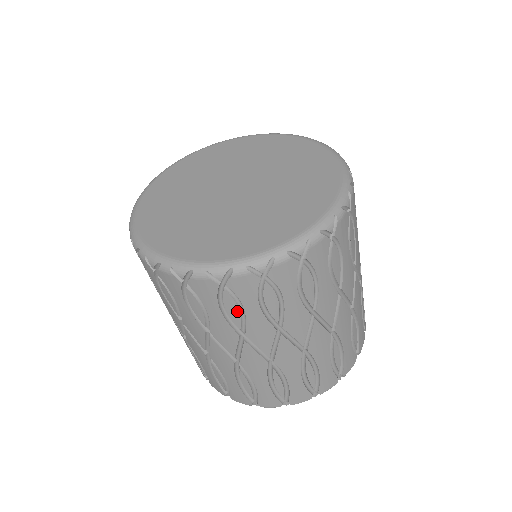
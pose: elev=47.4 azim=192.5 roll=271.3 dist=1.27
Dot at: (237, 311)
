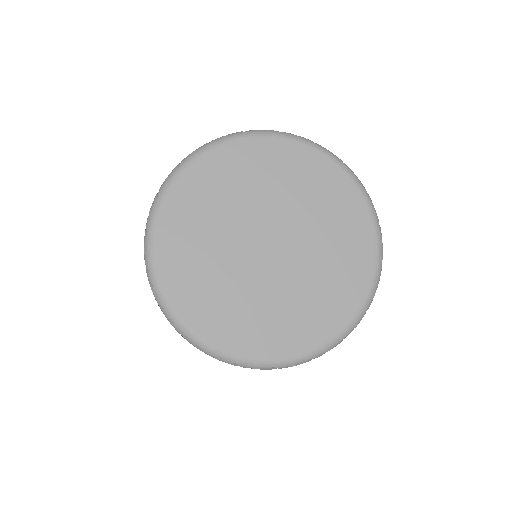
Dot at: occluded
